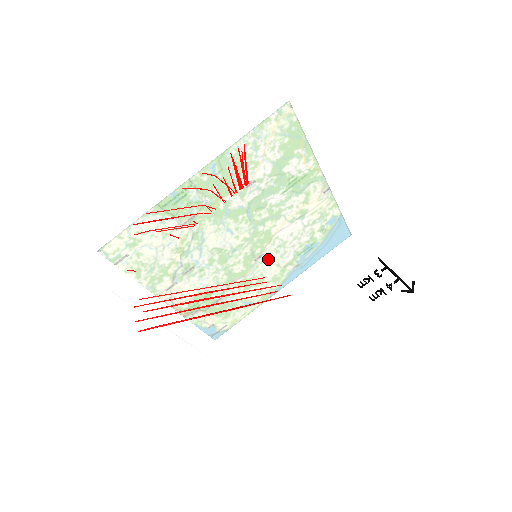
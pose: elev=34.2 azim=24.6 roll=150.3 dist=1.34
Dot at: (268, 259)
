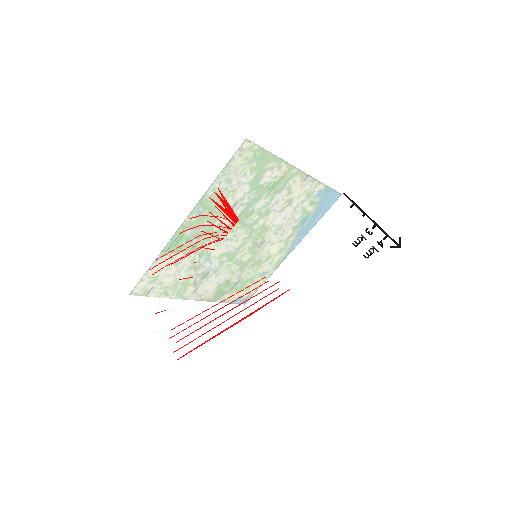
Dot at: (265, 264)
